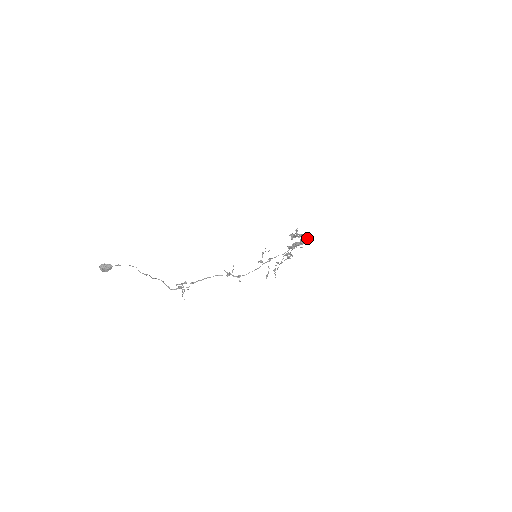
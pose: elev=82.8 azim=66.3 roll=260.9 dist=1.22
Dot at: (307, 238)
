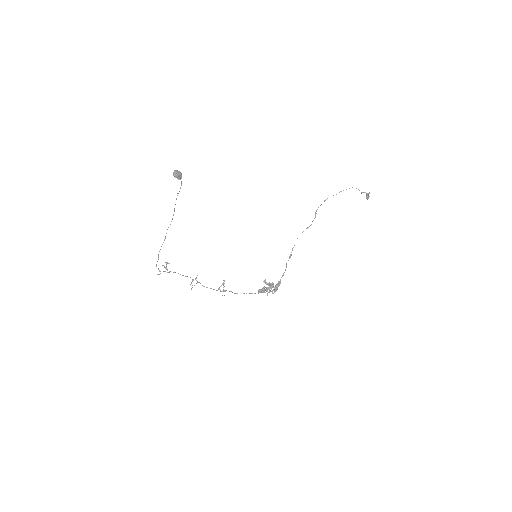
Dot at: (272, 293)
